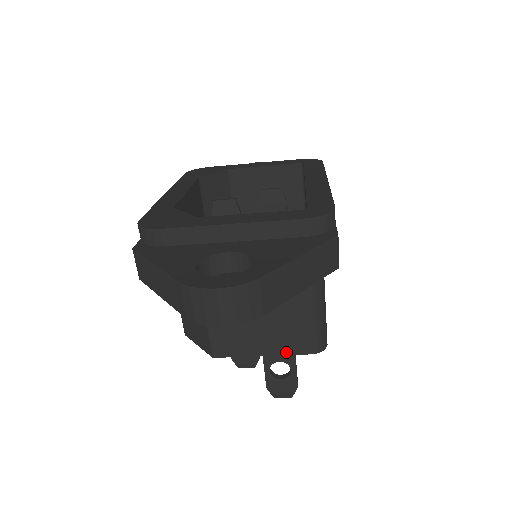
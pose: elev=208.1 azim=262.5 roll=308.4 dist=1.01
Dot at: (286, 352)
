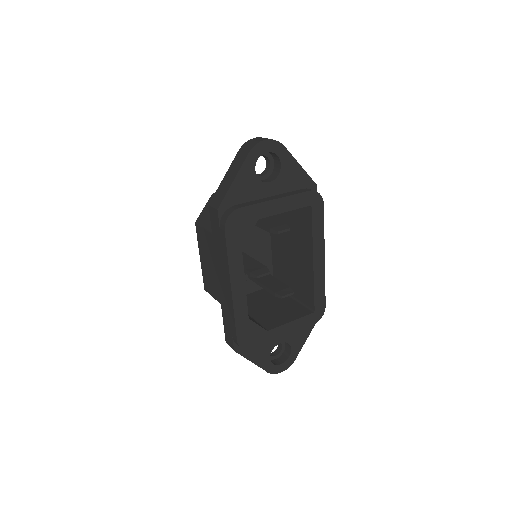
Dot at: occluded
